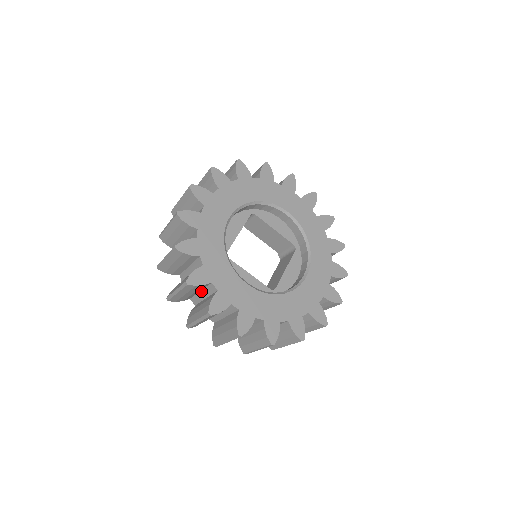
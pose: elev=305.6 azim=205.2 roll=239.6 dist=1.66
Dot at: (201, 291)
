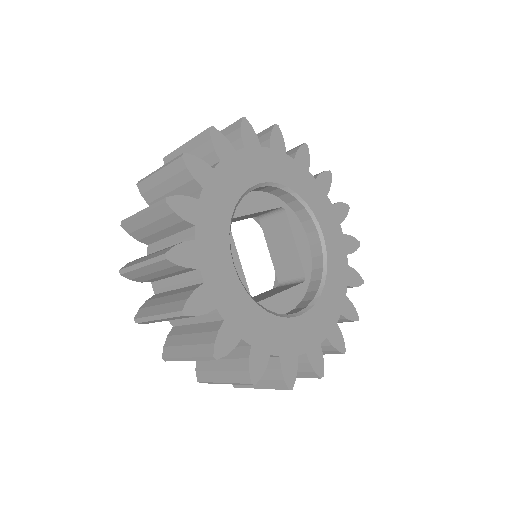
Dot at: (171, 236)
